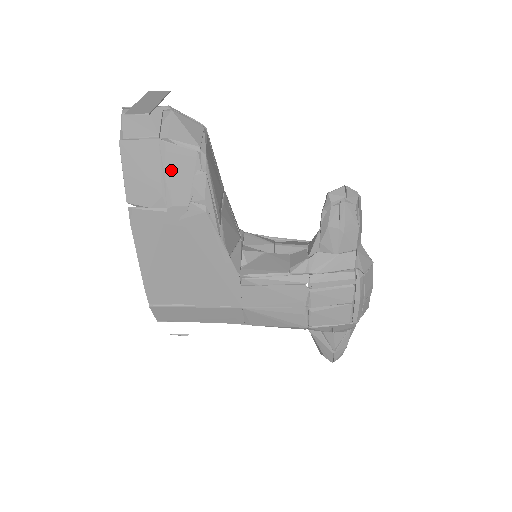
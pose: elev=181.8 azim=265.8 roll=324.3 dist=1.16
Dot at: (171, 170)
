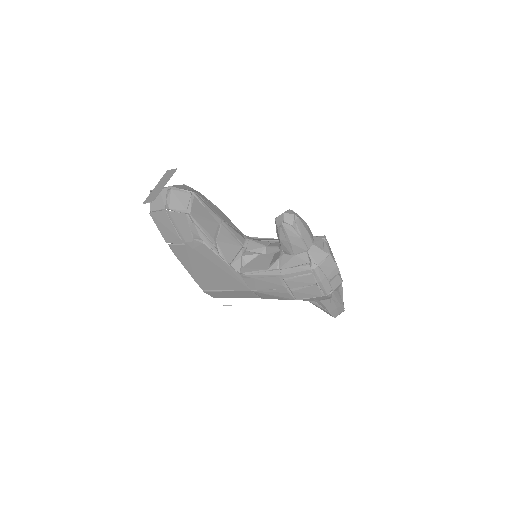
Dot at: (177, 224)
